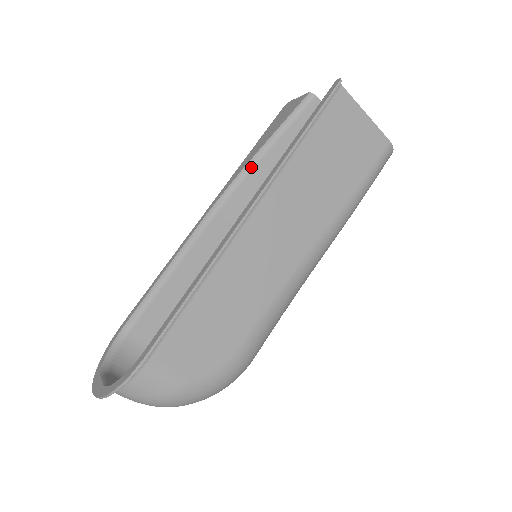
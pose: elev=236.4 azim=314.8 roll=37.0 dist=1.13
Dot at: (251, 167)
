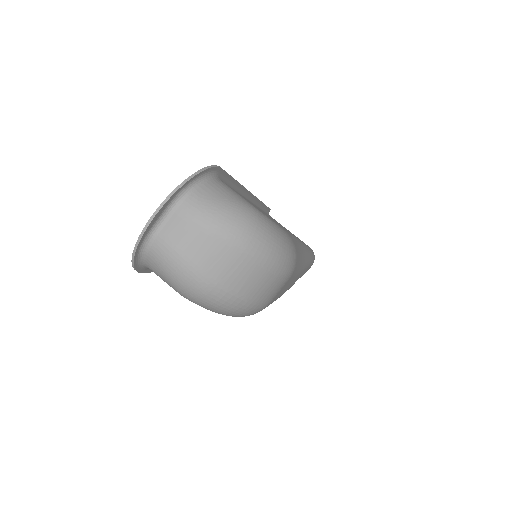
Dot at: occluded
